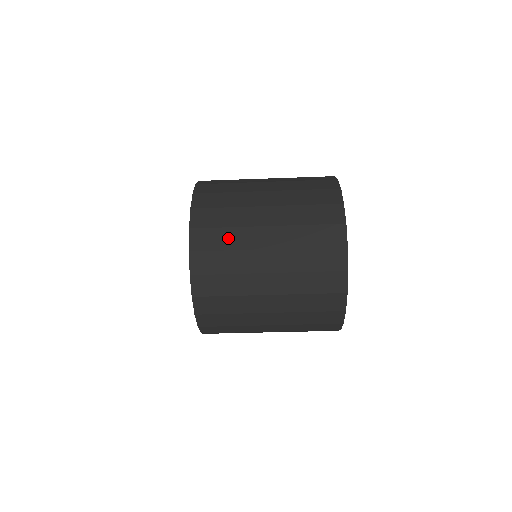
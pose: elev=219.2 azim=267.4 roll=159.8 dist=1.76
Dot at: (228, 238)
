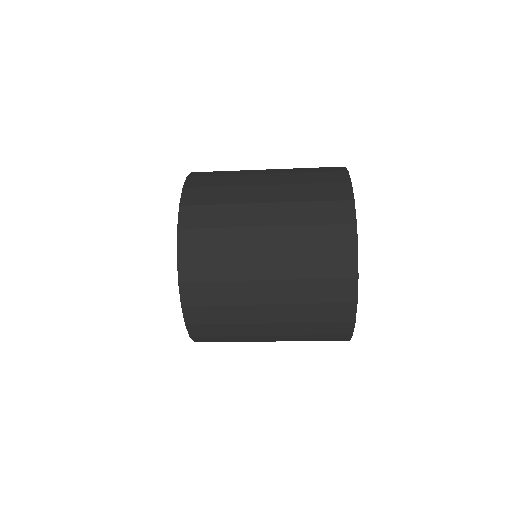
Dot at: (225, 314)
